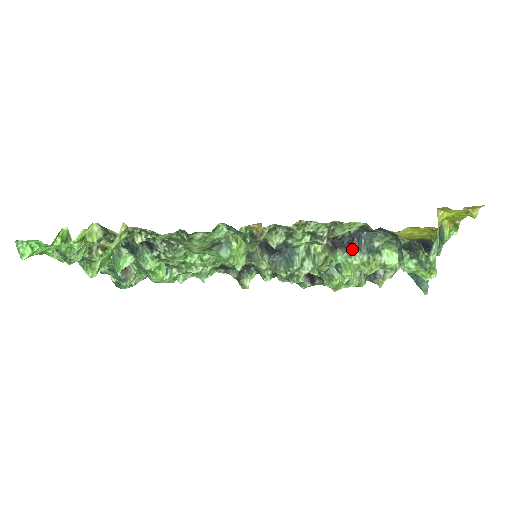
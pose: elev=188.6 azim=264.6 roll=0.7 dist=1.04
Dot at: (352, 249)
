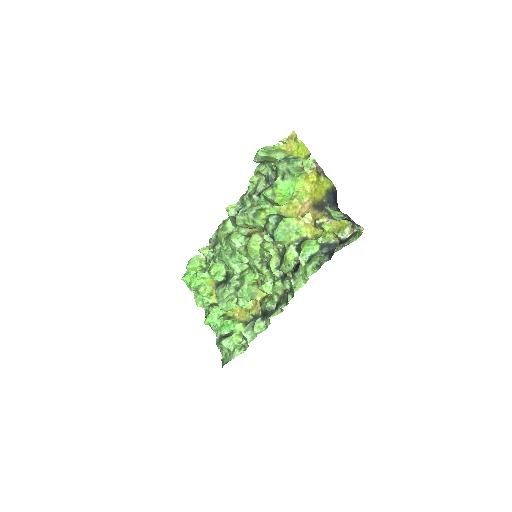
Dot at: (263, 191)
